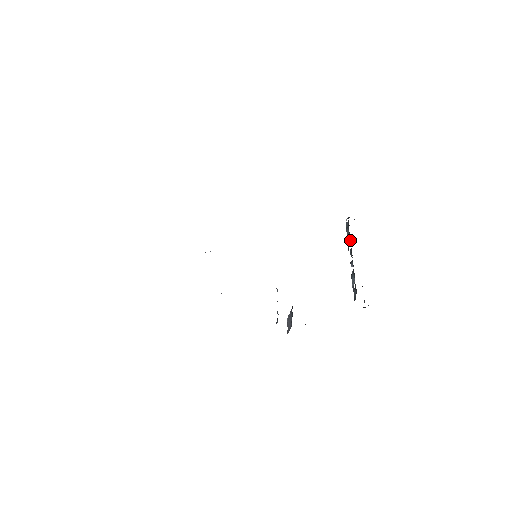
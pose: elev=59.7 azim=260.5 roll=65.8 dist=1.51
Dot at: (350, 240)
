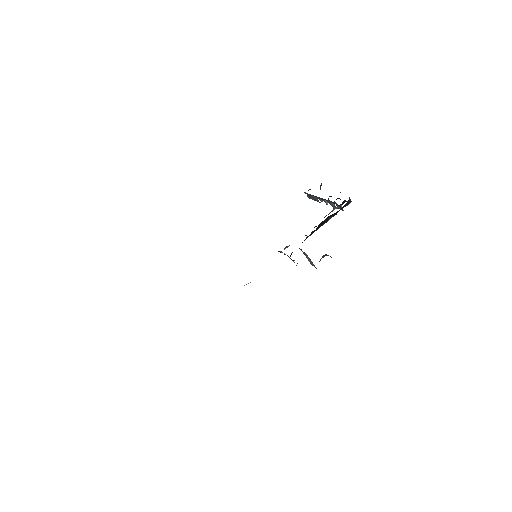
Dot at: (315, 197)
